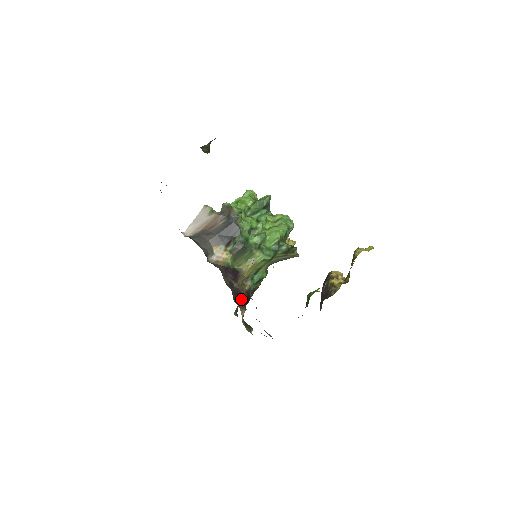
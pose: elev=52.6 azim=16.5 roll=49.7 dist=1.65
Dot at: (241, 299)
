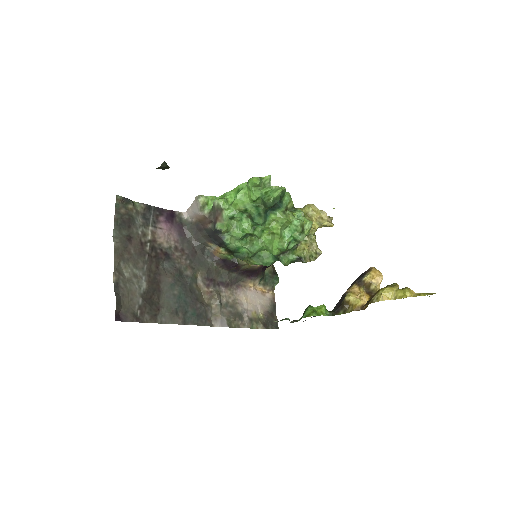
Dot at: (254, 272)
